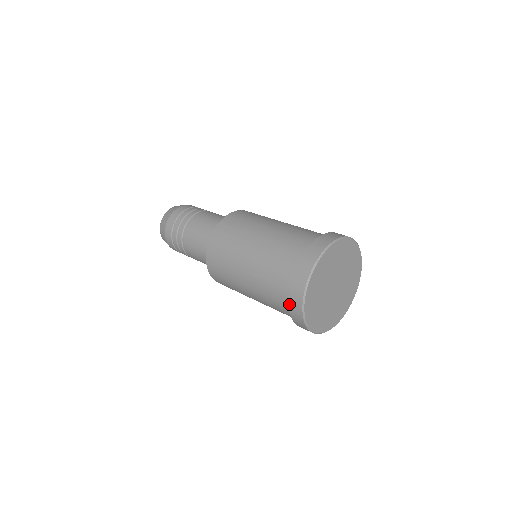
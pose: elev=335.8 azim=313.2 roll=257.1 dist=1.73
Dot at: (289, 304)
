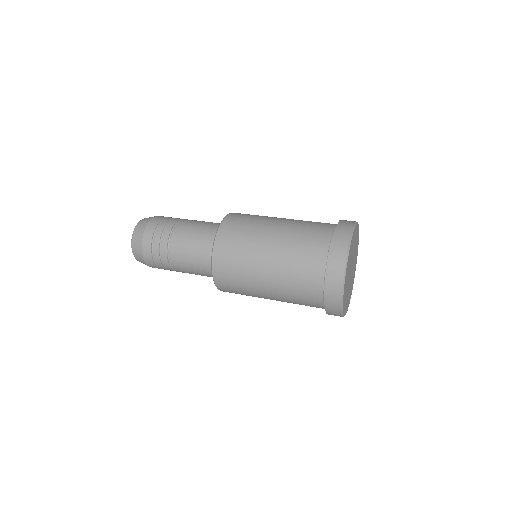
Dot at: (326, 301)
